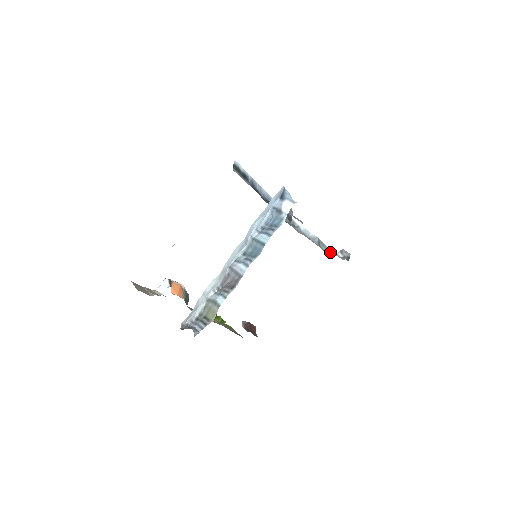
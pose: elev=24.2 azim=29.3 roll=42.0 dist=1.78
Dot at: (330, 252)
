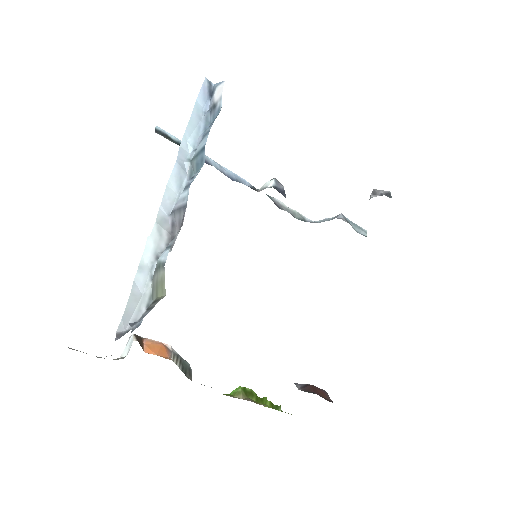
Dot at: occluded
